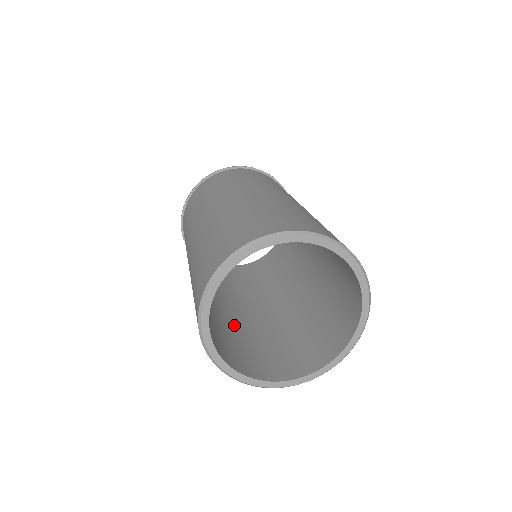
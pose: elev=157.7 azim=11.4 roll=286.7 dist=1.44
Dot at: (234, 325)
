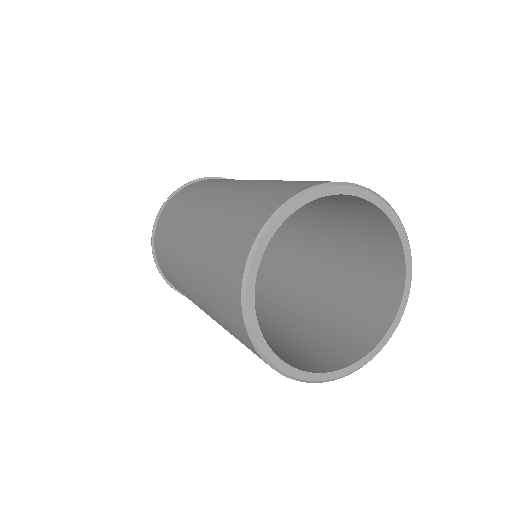
Dot at: occluded
